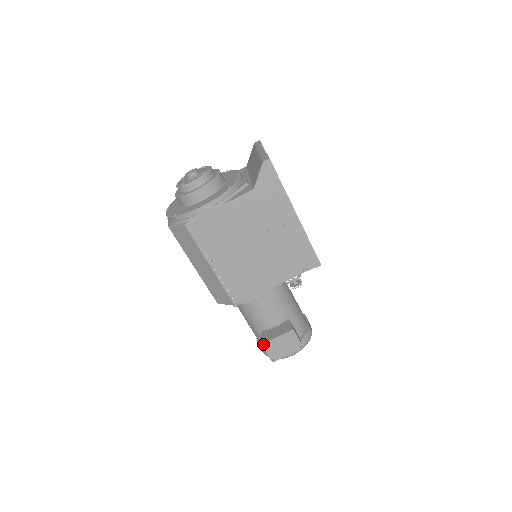
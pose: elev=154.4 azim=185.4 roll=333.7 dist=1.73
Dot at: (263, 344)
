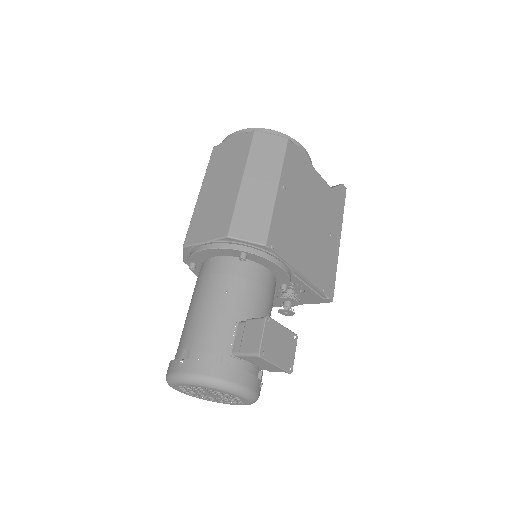
Dot at: (268, 316)
